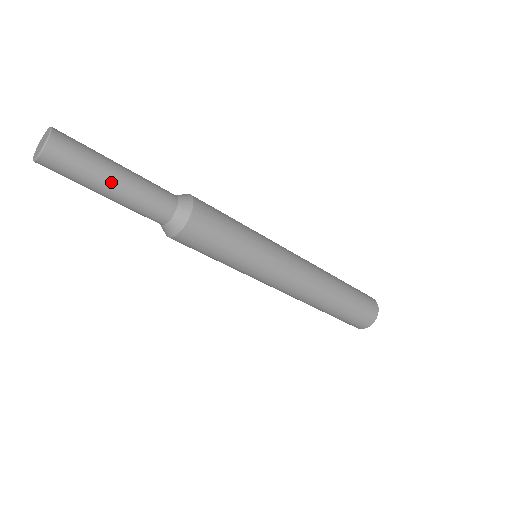
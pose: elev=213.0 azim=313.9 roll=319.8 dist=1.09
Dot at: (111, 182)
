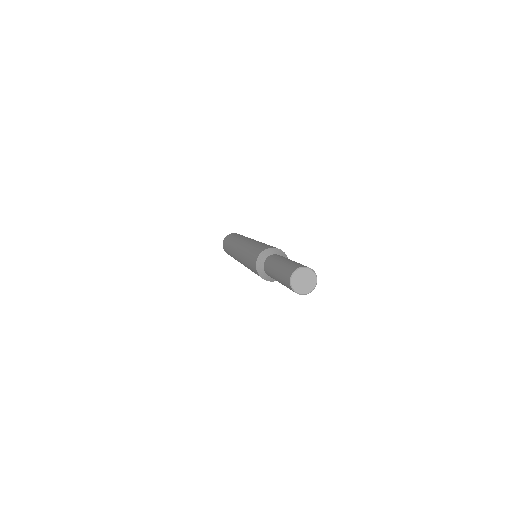
Dot at: occluded
